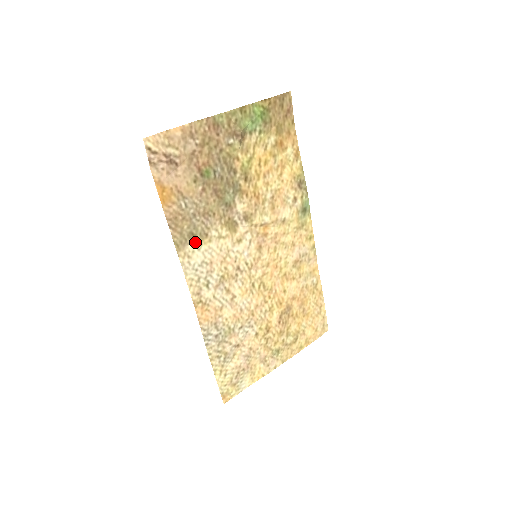
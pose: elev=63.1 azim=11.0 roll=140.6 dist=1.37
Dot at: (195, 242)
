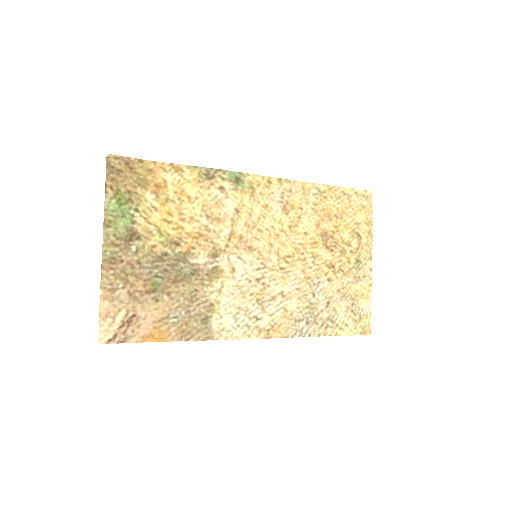
Dot at: (213, 319)
